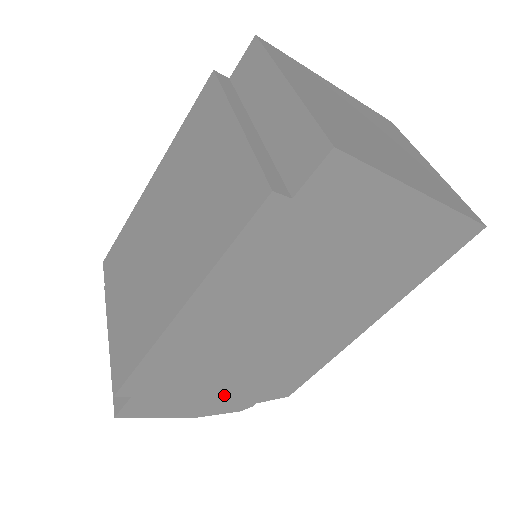
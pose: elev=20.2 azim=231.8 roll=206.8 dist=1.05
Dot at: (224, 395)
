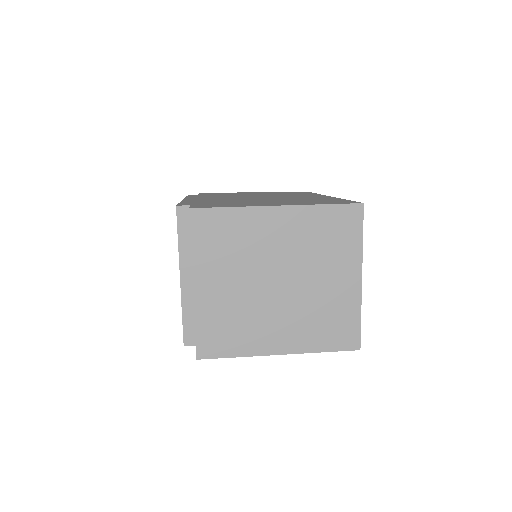
Dot at: occluded
